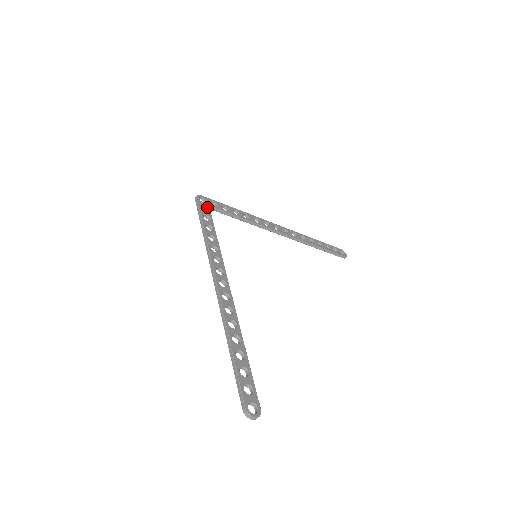
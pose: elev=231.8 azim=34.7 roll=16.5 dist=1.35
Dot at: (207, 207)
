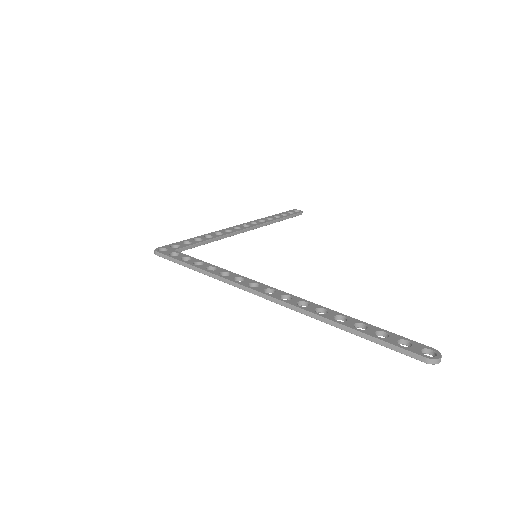
Dot at: (174, 252)
